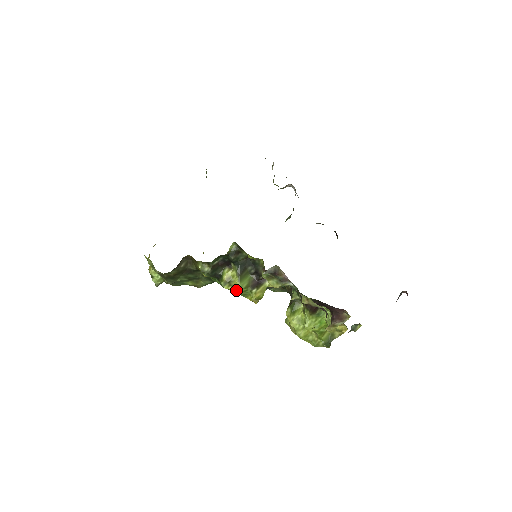
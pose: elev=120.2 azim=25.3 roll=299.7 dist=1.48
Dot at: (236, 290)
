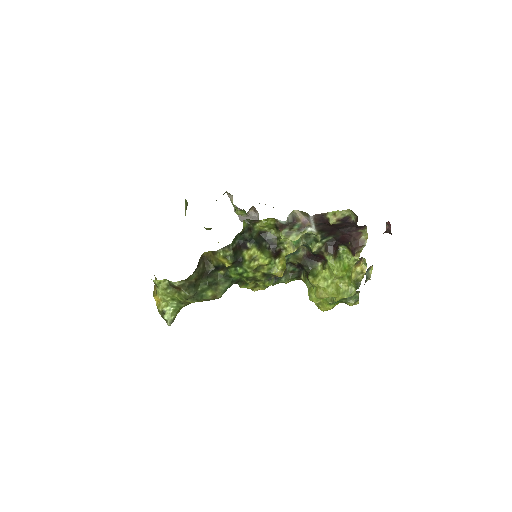
Dot at: (263, 262)
